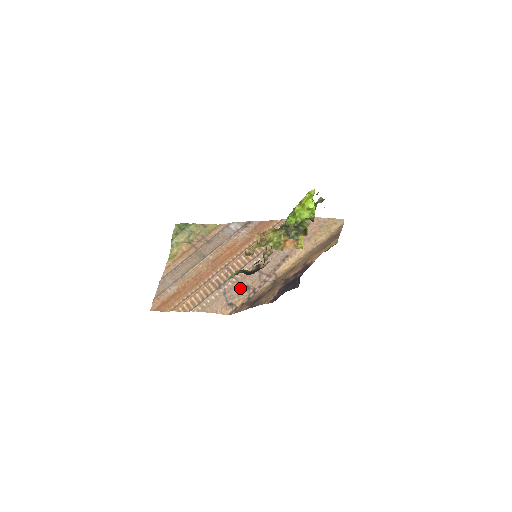
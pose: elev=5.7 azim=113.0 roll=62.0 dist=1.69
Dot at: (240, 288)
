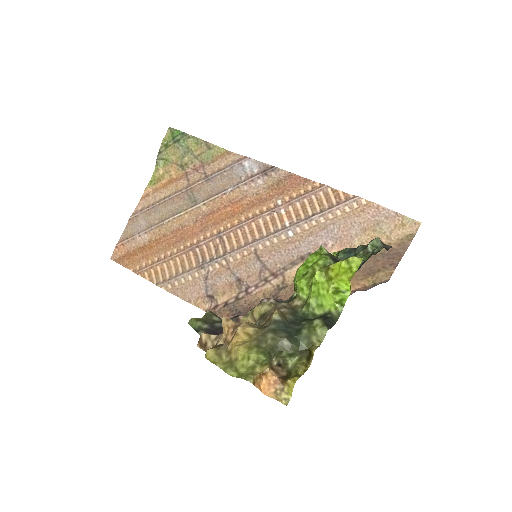
Dot at: (229, 279)
